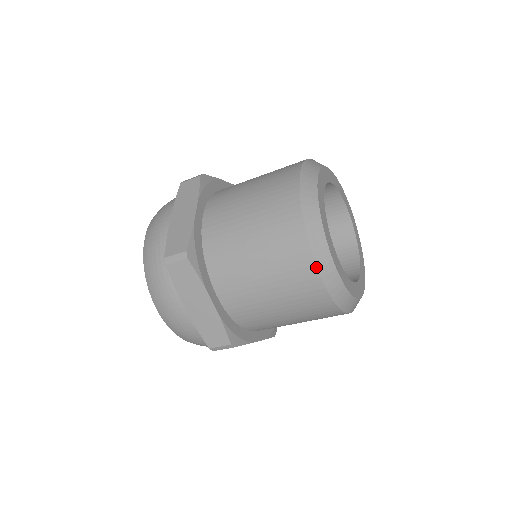
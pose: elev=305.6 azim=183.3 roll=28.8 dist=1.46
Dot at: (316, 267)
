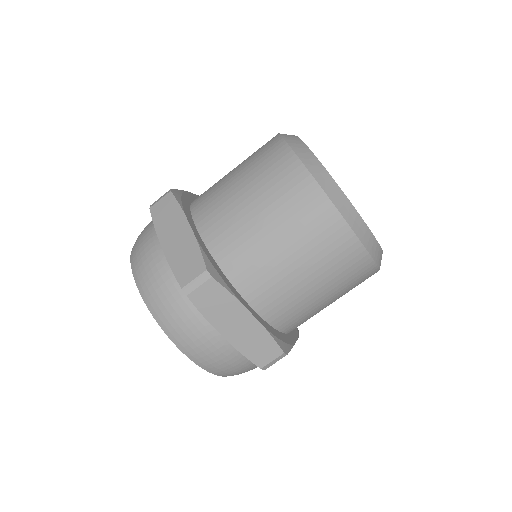
Dot at: (293, 151)
